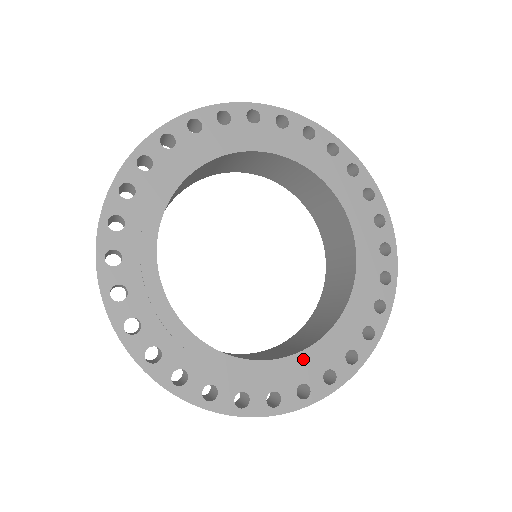
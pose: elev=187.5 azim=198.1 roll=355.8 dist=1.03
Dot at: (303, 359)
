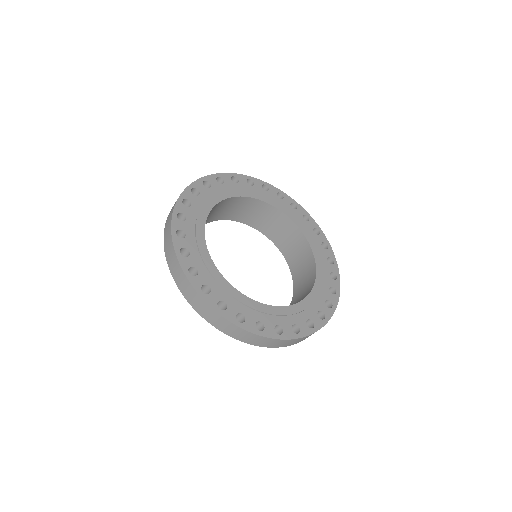
Dot at: (266, 309)
